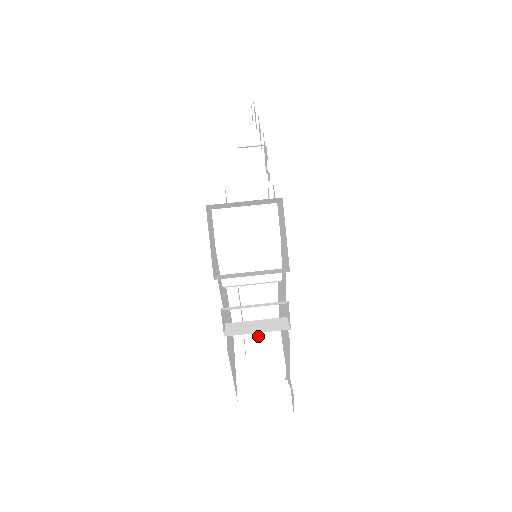
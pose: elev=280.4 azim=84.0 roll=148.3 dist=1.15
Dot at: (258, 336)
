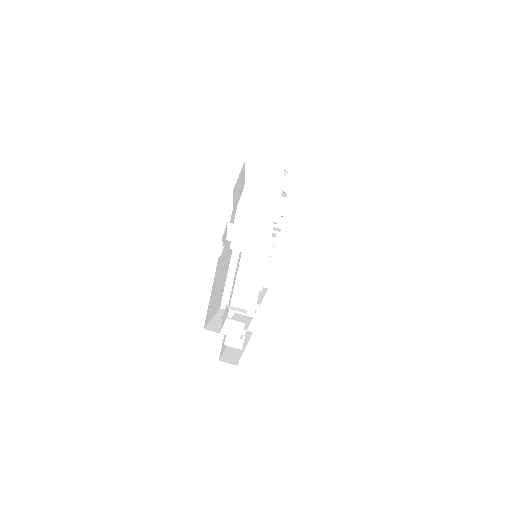
Dot at: (235, 317)
